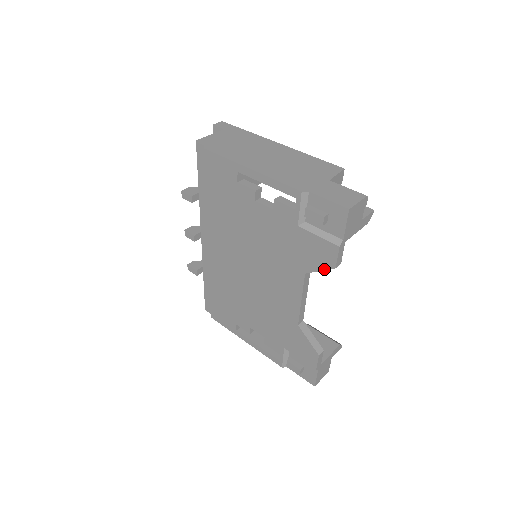
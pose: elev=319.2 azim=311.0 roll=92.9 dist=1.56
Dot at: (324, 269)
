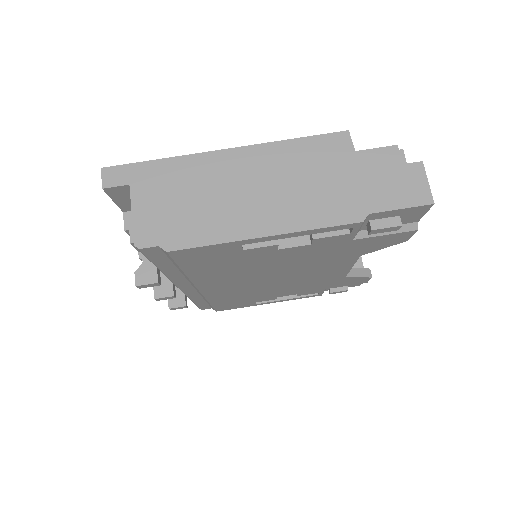
Dot at: occluded
